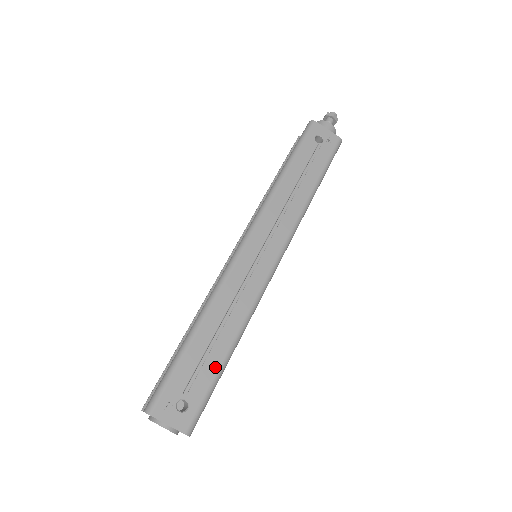
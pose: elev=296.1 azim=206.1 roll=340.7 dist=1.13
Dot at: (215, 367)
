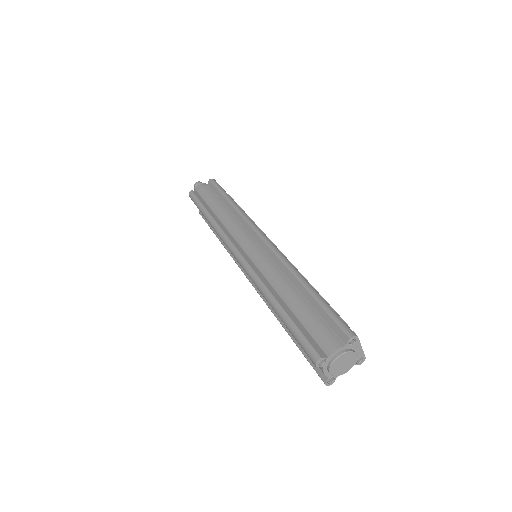
Dot at: occluded
